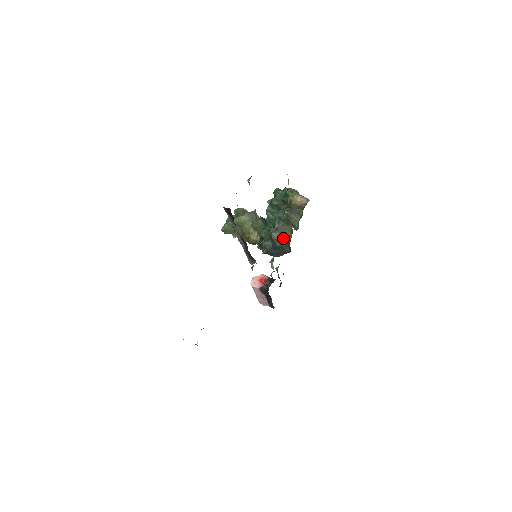
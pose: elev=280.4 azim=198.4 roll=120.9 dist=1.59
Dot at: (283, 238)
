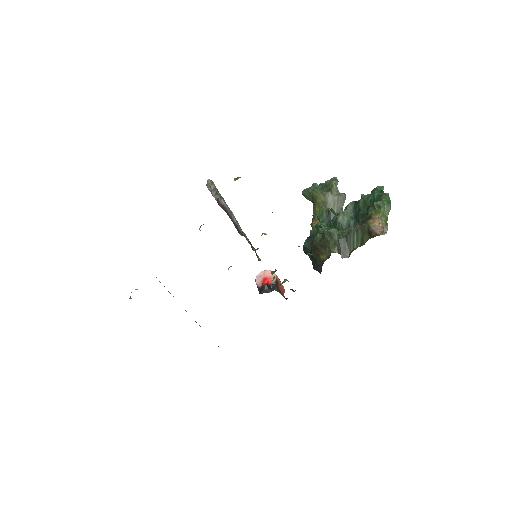
Dot at: (320, 255)
